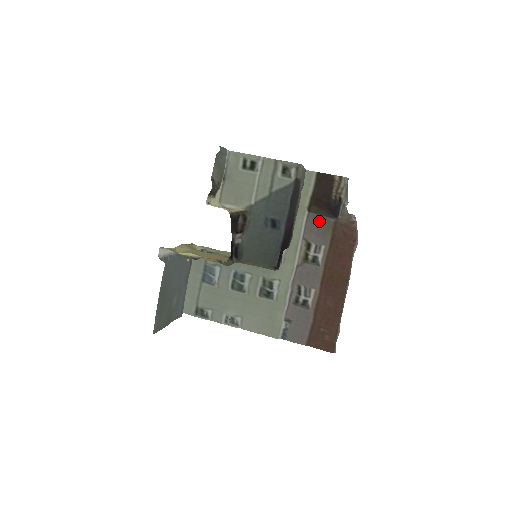
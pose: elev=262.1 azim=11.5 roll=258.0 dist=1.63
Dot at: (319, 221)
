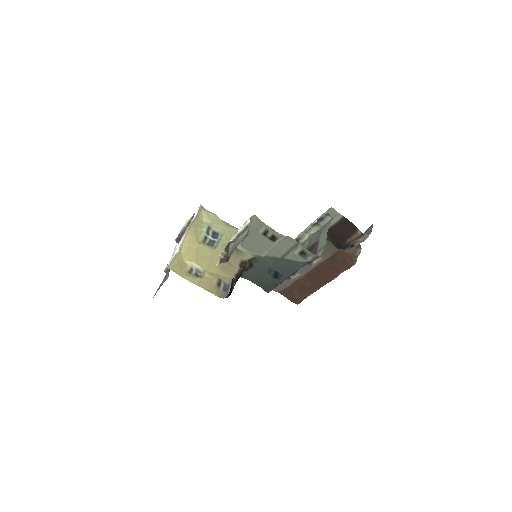
Dot at: (326, 243)
